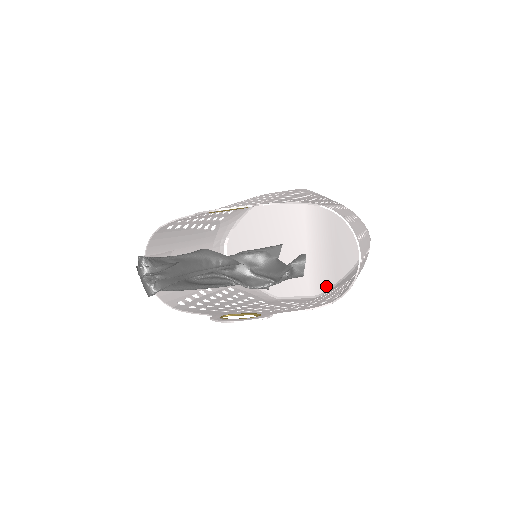
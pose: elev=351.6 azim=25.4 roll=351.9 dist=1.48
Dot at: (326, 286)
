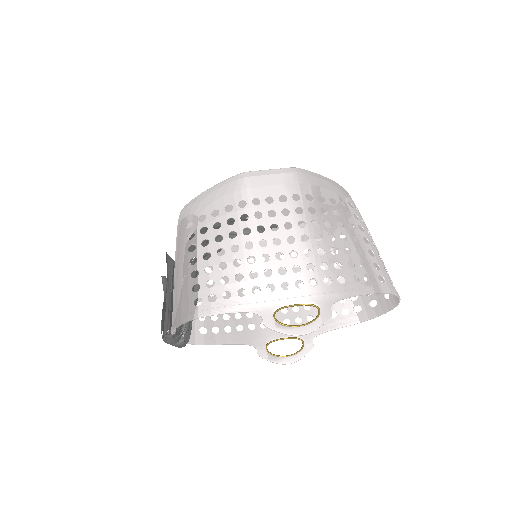
Dot at: occluded
